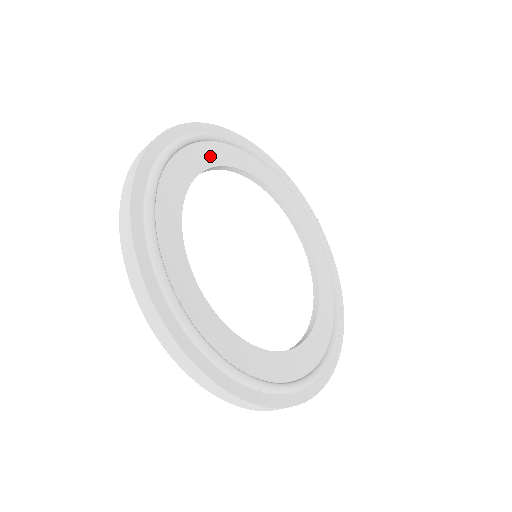
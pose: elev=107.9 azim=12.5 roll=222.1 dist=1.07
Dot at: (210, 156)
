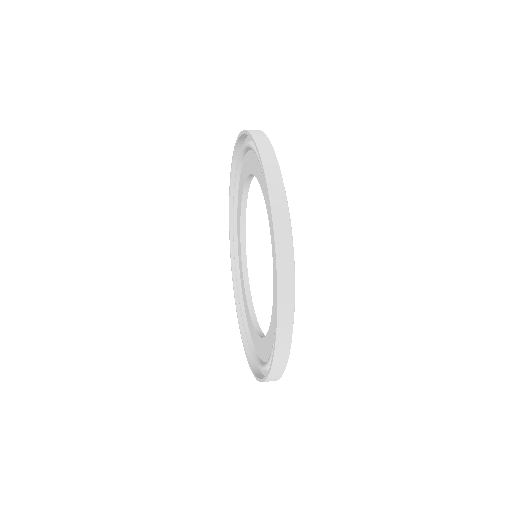
Dot at: occluded
